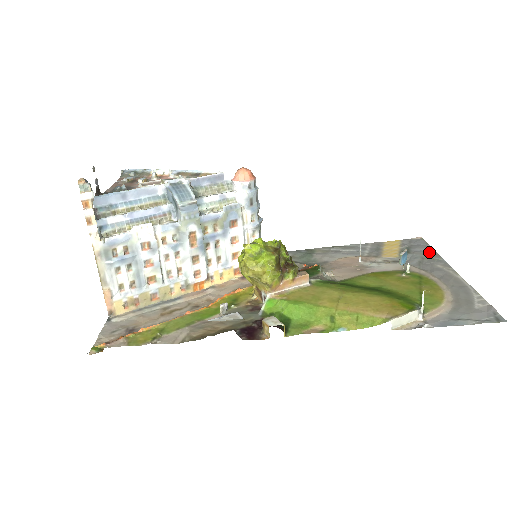
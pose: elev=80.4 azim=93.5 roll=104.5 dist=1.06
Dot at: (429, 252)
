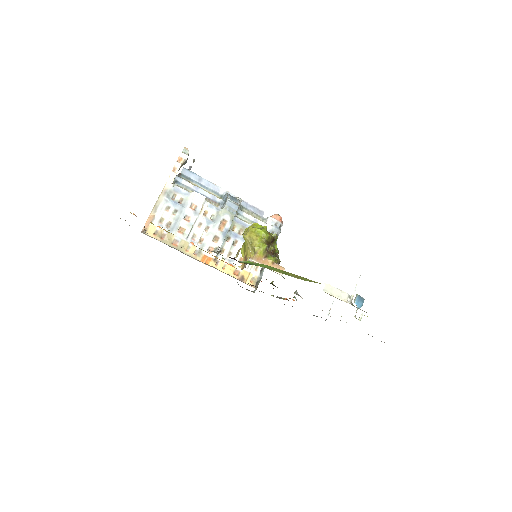
Dot at: occluded
